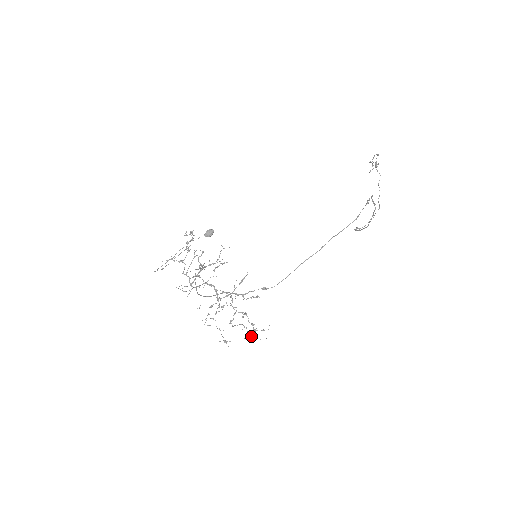
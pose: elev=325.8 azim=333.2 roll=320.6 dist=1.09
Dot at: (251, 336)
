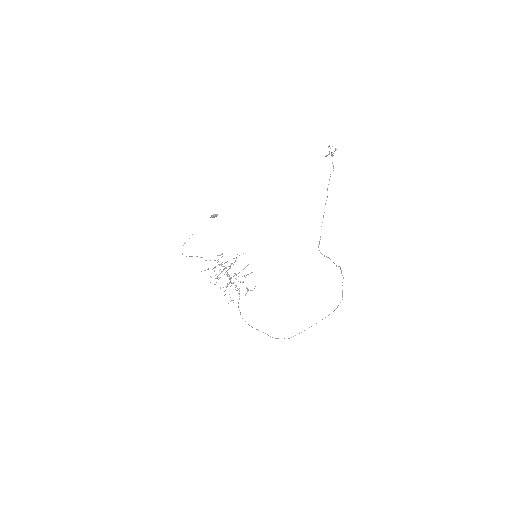
Dot at: occluded
